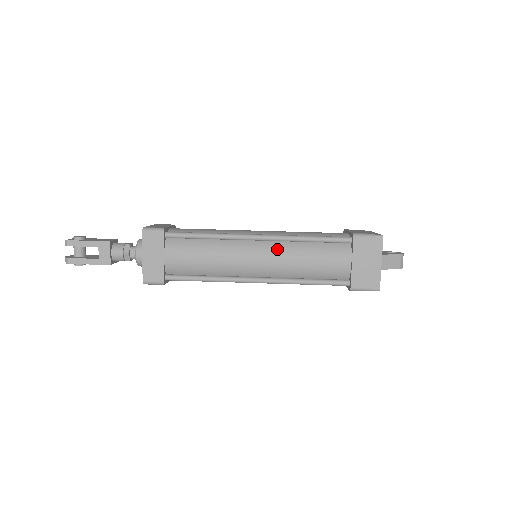
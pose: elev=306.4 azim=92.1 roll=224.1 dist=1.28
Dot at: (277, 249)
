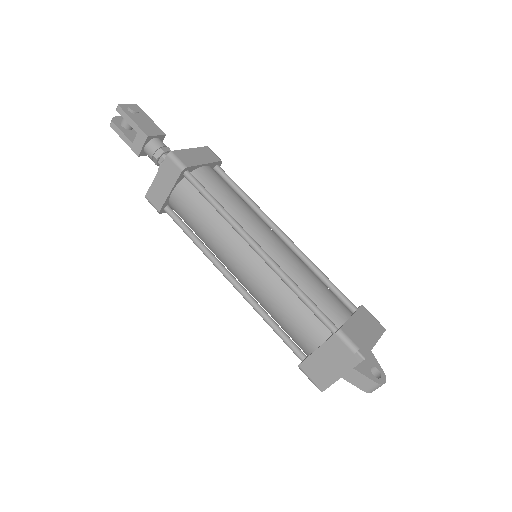
Dot at: (264, 274)
